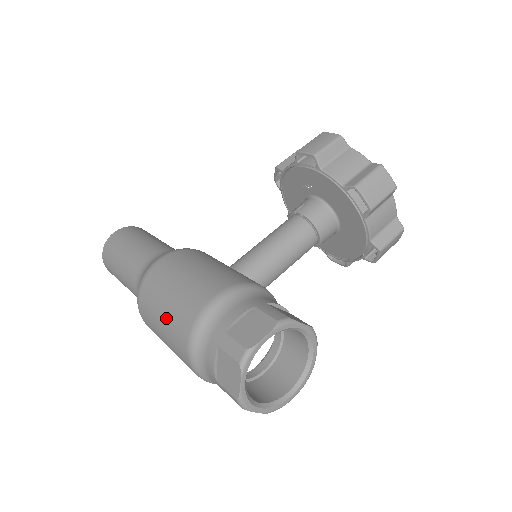
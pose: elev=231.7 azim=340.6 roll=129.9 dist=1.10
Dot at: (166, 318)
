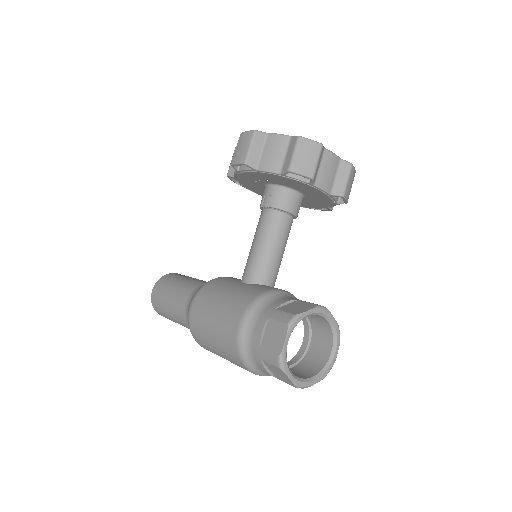
Dot at: (220, 351)
